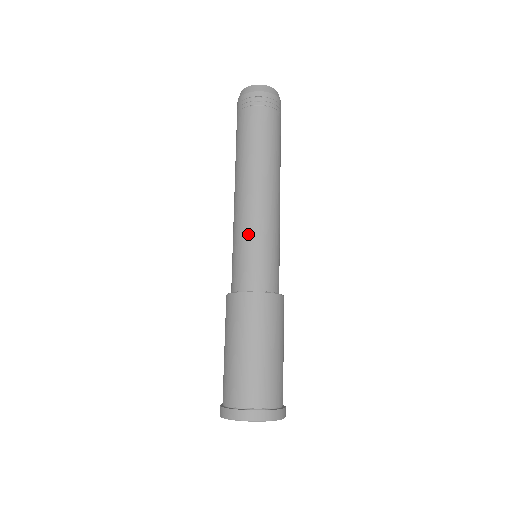
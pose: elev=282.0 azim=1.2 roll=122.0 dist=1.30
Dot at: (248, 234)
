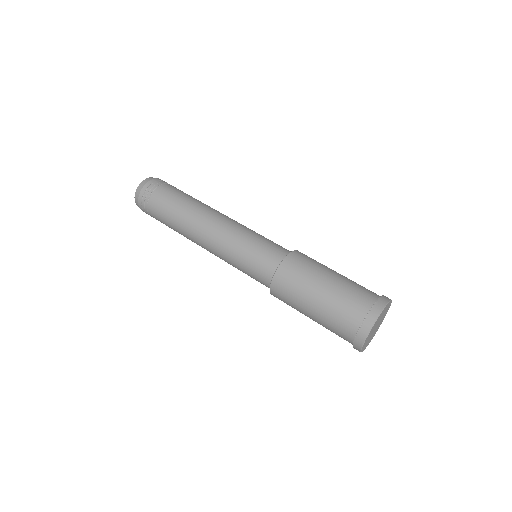
Dot at: (252, 231)
